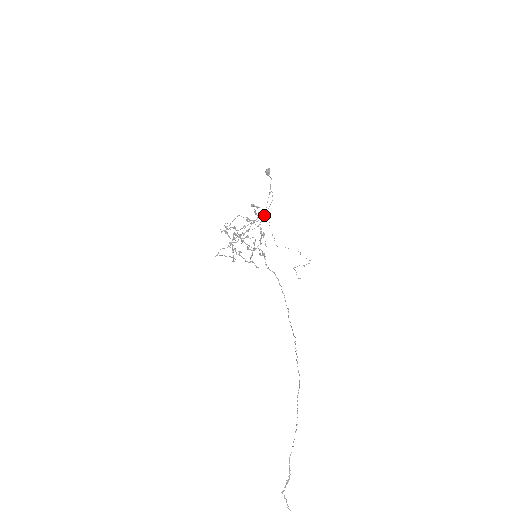
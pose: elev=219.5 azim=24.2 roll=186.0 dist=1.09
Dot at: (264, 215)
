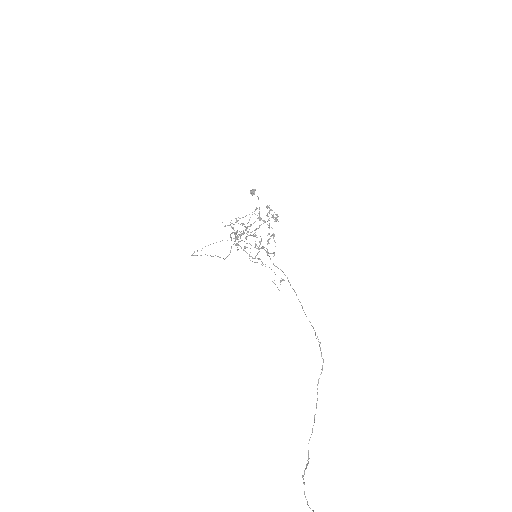
Dot at: (276, 218)
